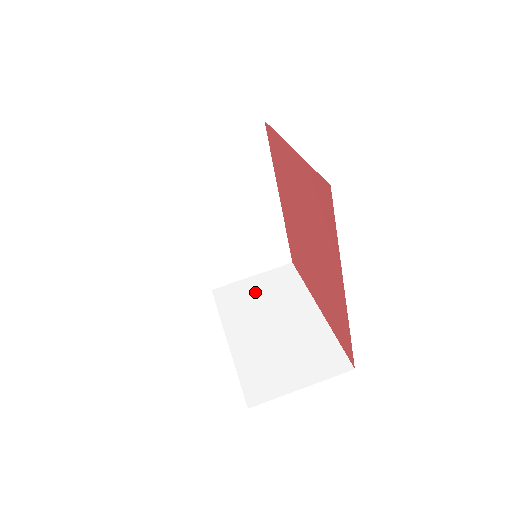
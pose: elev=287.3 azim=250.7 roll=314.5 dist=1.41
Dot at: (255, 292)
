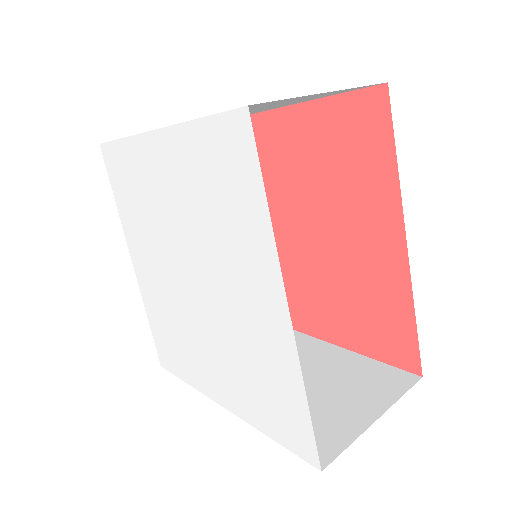
Dot at: occluded
